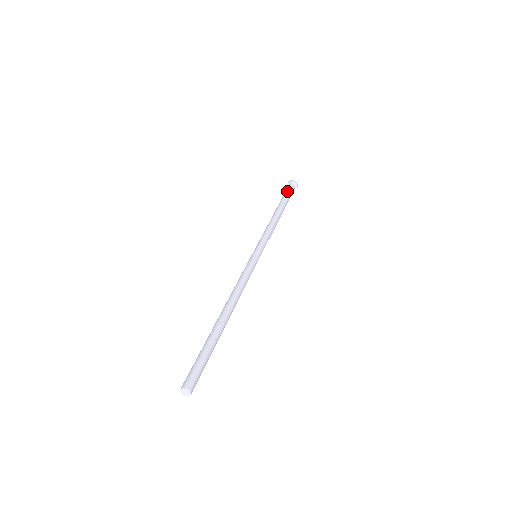
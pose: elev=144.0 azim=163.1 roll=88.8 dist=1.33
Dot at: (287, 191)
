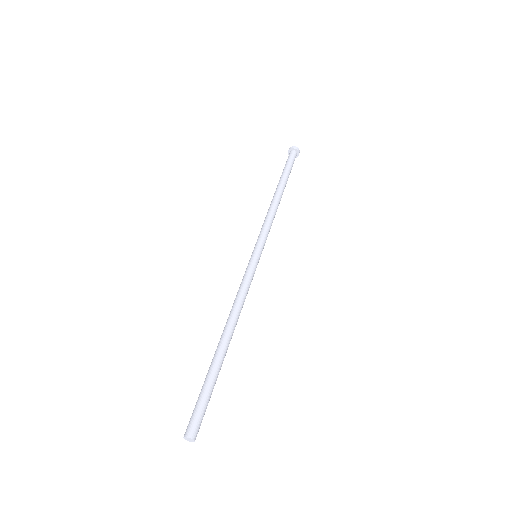
Dot at: (289, 162)
